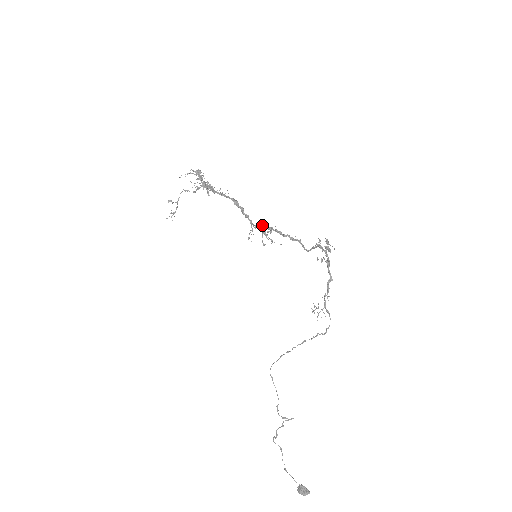
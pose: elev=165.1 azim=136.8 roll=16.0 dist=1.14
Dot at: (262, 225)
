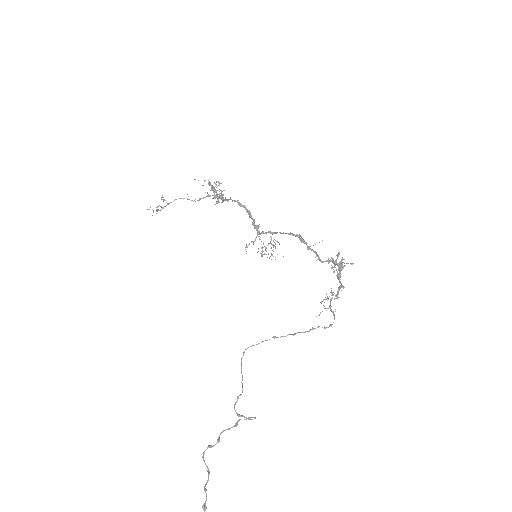
Dot at: (277, 232)
